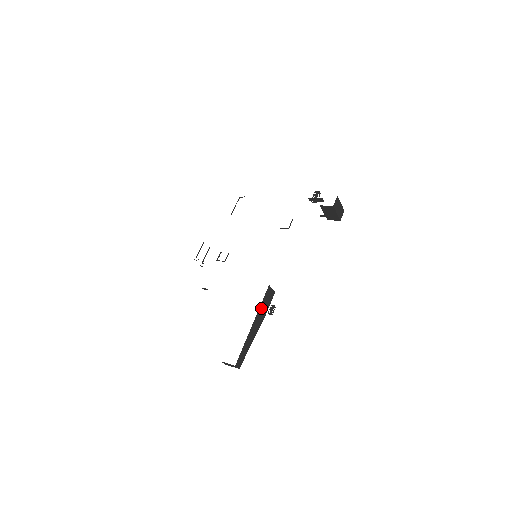
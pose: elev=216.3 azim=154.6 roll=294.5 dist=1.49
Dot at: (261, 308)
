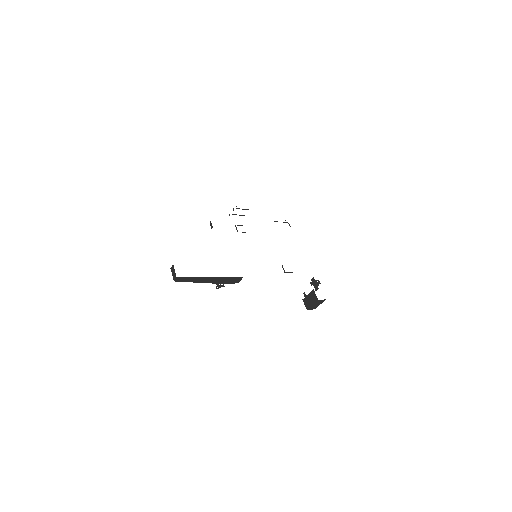
Dot at: (225, 278)
